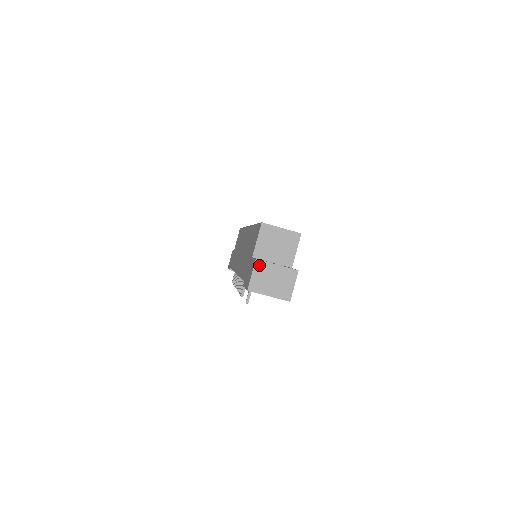
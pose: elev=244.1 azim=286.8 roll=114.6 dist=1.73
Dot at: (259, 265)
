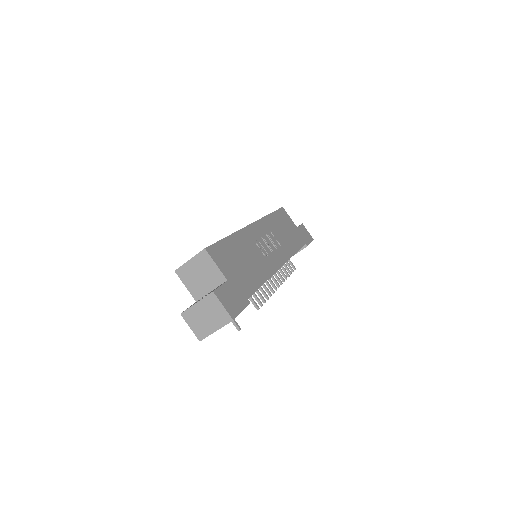
Dot at: (186, 316)
